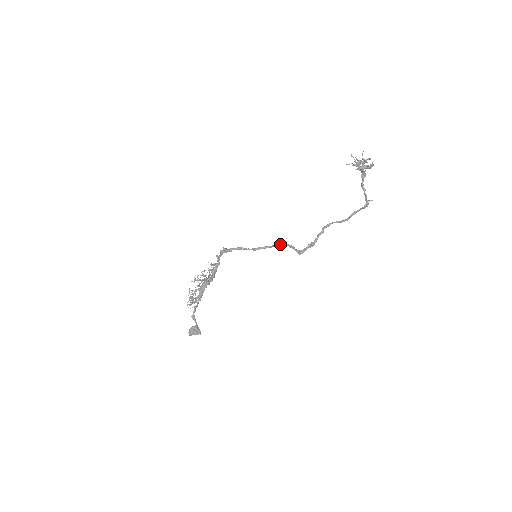
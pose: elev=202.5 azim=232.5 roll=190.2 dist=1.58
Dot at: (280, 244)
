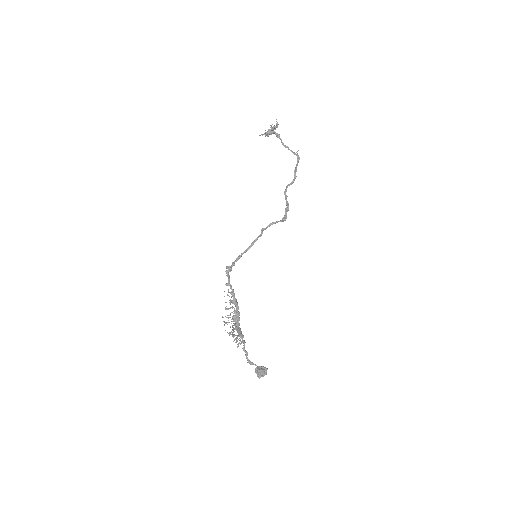
Dot at: (265, 228)
